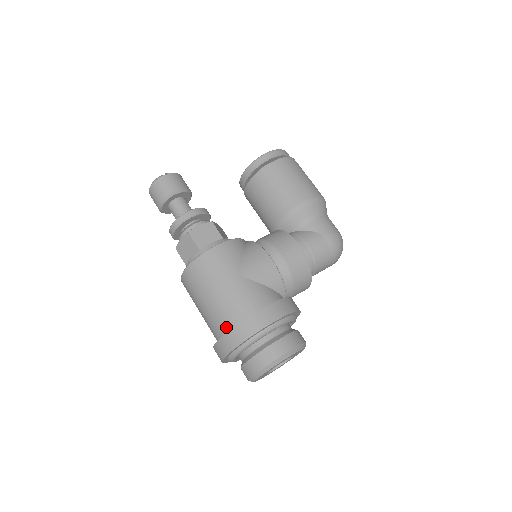
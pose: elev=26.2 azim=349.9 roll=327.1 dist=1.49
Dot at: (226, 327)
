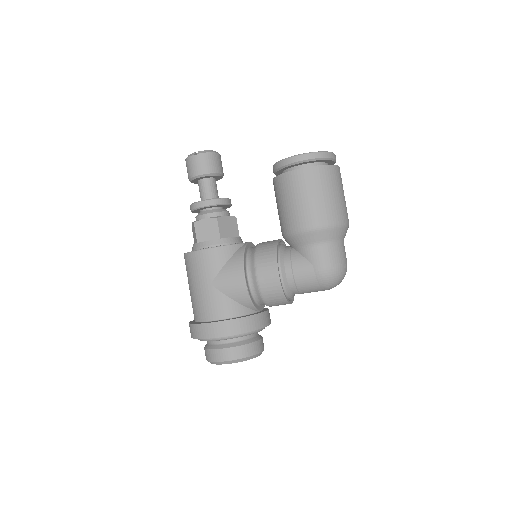
Dot at: (195, 317)
